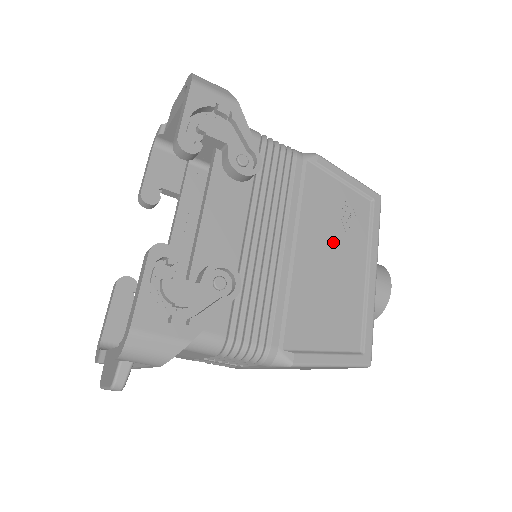
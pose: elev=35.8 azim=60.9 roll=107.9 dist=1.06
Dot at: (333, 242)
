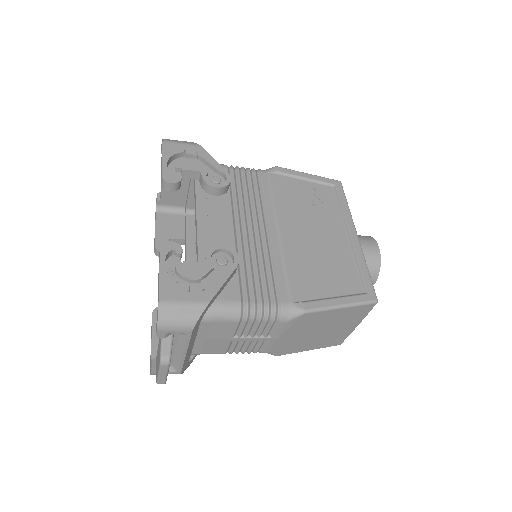
Dot at: (310, 220)
